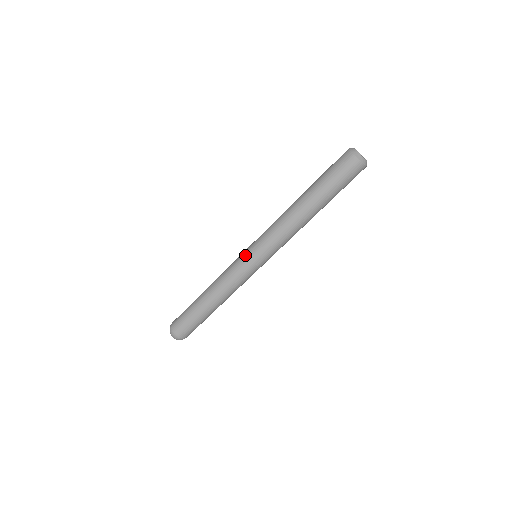
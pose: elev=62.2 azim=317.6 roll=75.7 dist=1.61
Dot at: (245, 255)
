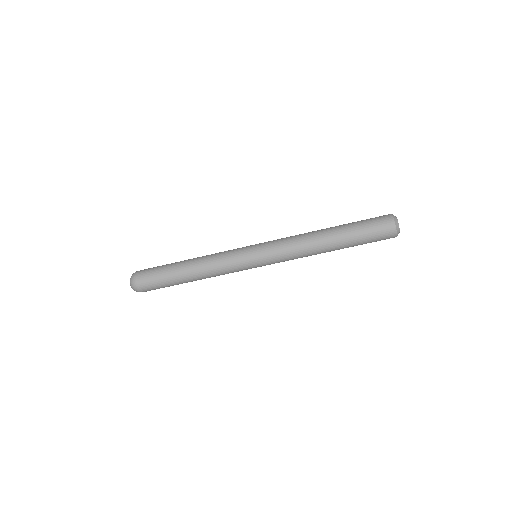
Dot at: (249, 251)
